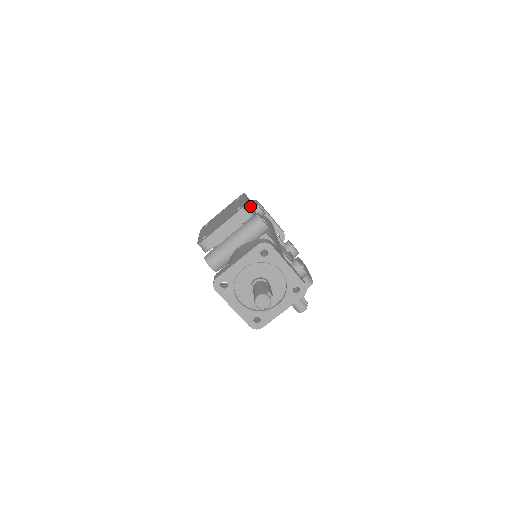
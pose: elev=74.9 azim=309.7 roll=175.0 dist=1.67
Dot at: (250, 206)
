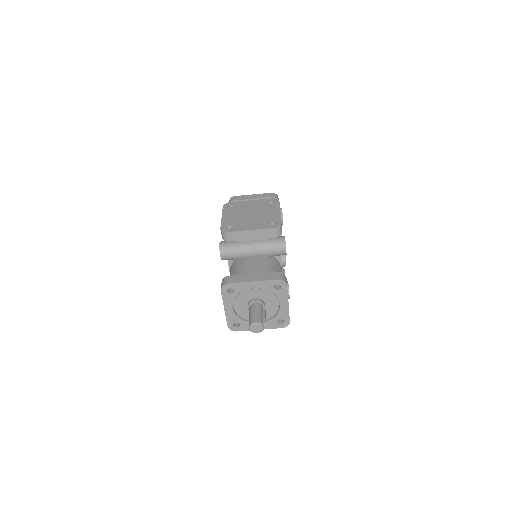
Dot at: occluded
